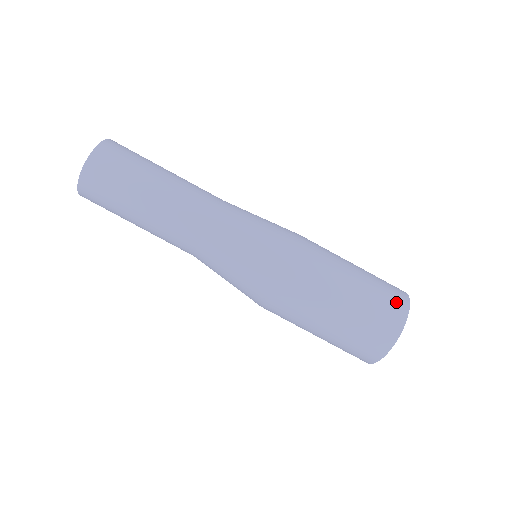
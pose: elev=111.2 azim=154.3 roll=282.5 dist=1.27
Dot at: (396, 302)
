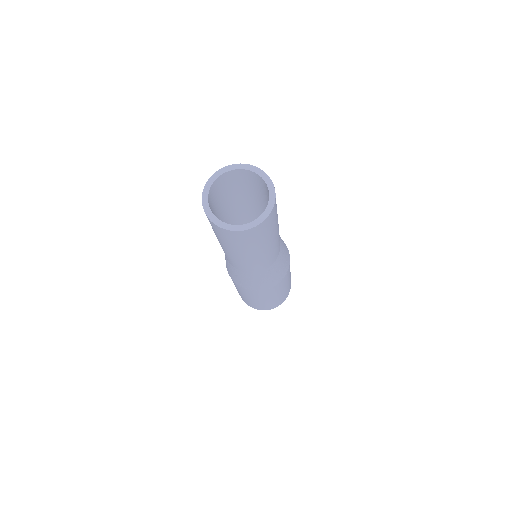
Dot at: (275, 306)
